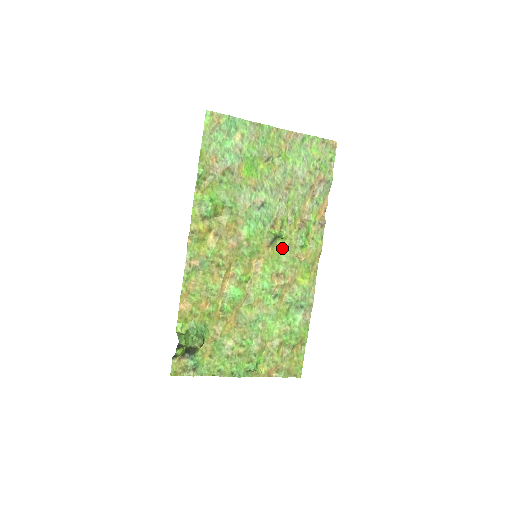
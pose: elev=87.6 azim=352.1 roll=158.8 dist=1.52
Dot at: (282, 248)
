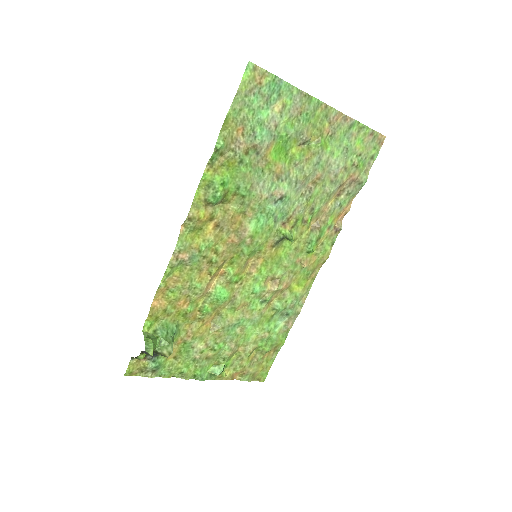
Dot at: (287, 250)
